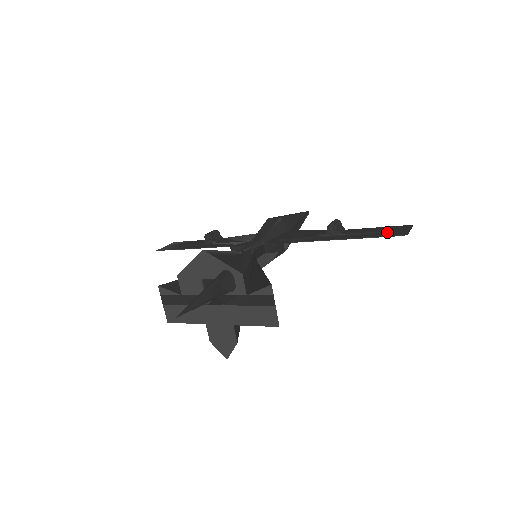
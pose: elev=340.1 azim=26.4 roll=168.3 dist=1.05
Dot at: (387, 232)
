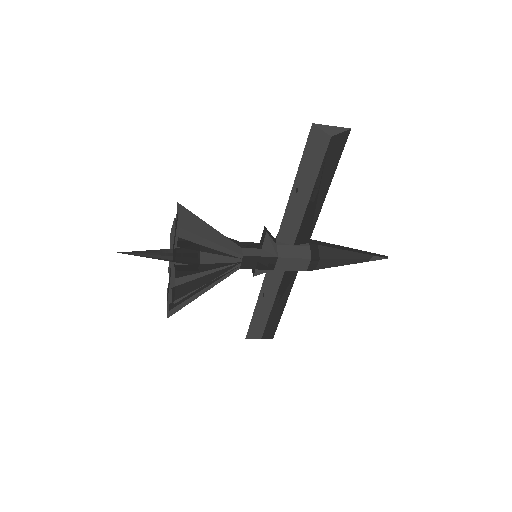
Dot at: (319, 147)
